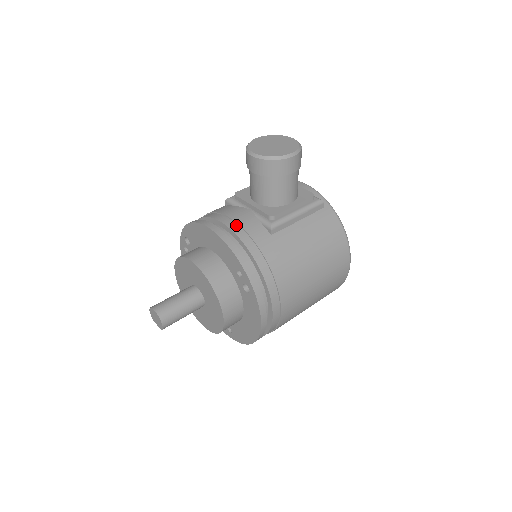
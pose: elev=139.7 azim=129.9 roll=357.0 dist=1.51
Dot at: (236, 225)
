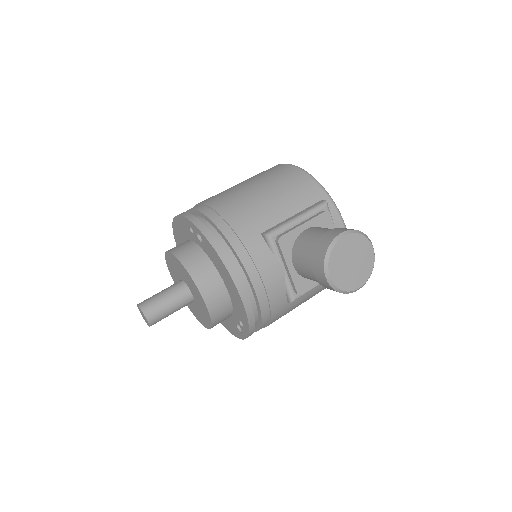
Dot at: (264, 292)
